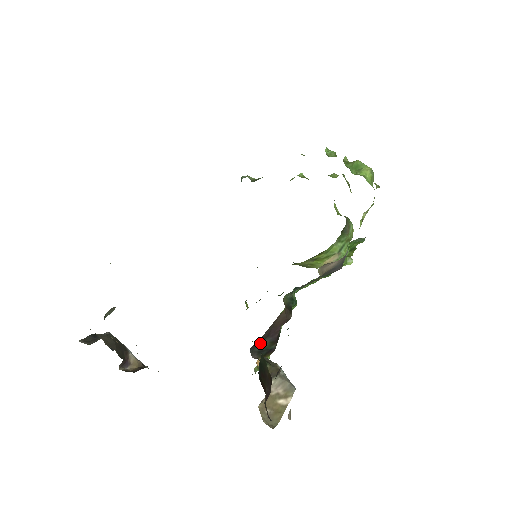
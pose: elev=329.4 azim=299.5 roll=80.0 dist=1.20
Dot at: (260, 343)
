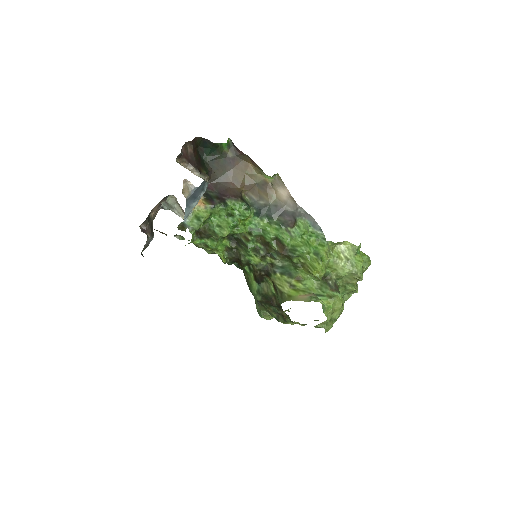
Dot at: (212, 191)
